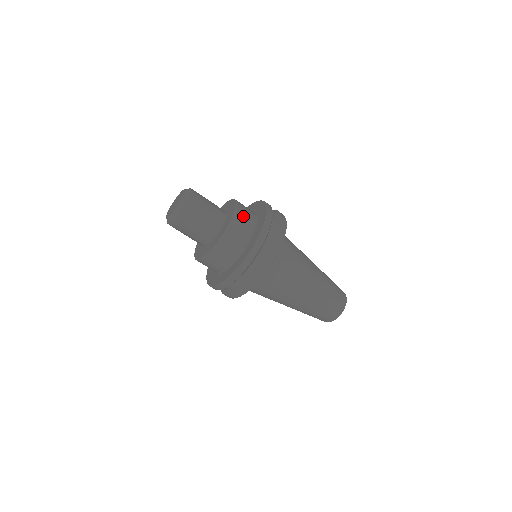
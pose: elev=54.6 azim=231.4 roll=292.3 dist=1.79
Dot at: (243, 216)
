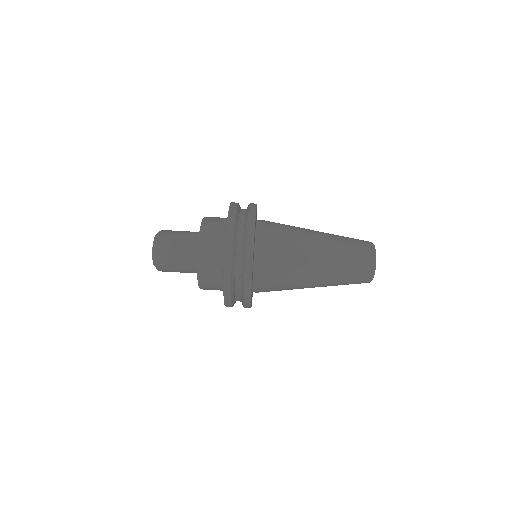
Dot at: occluded
